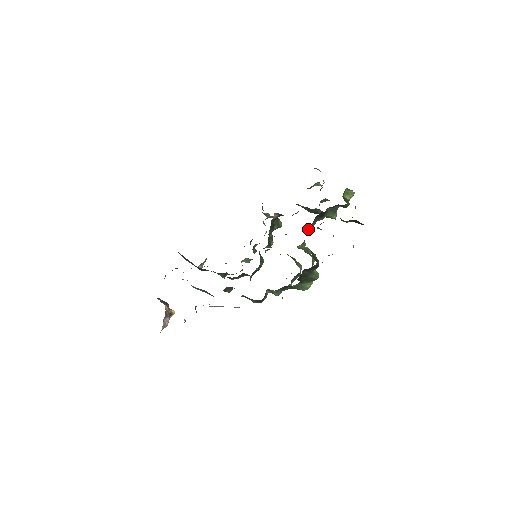
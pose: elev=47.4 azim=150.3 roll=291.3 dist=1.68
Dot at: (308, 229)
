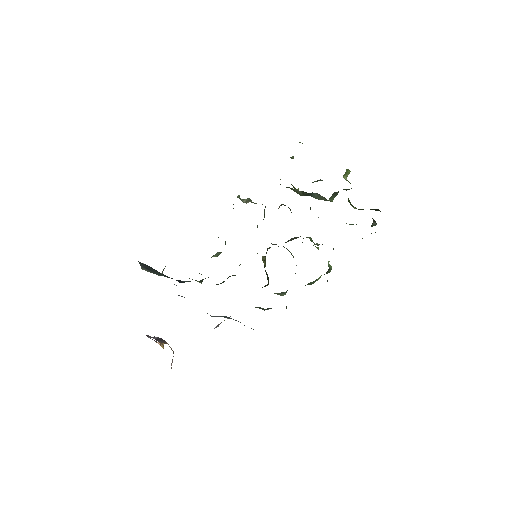
Dot at: occluded
